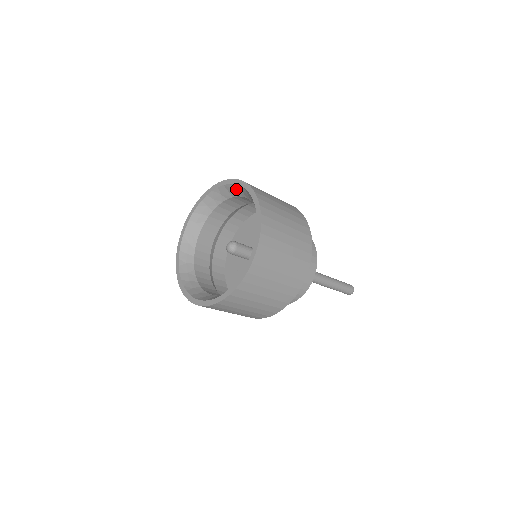
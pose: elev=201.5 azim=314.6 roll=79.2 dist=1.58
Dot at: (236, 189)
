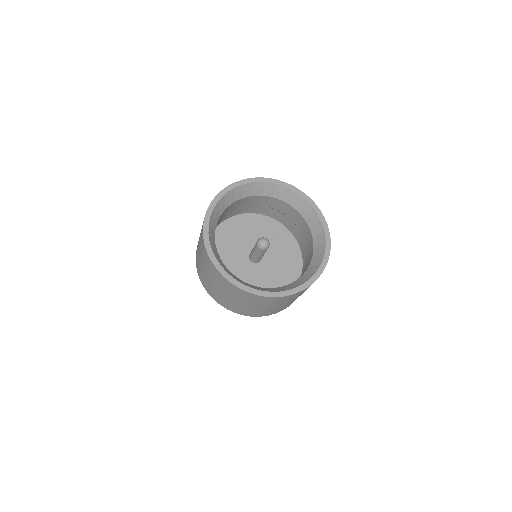
Dot at: (306, 208)
